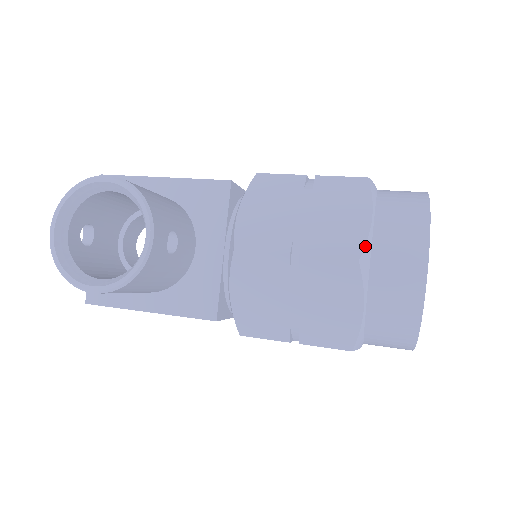
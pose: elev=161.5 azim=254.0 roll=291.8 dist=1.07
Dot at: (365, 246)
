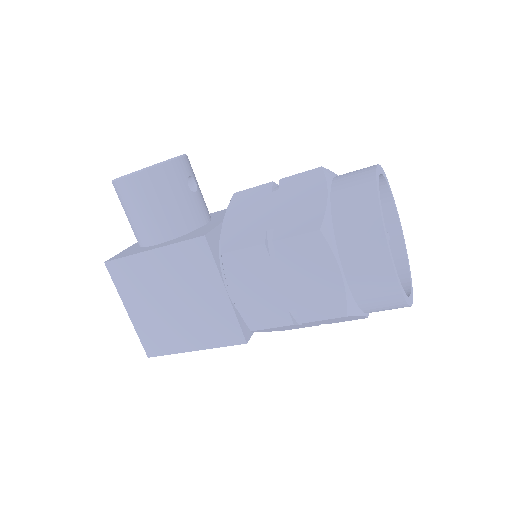
Dot at: (329, 170)
